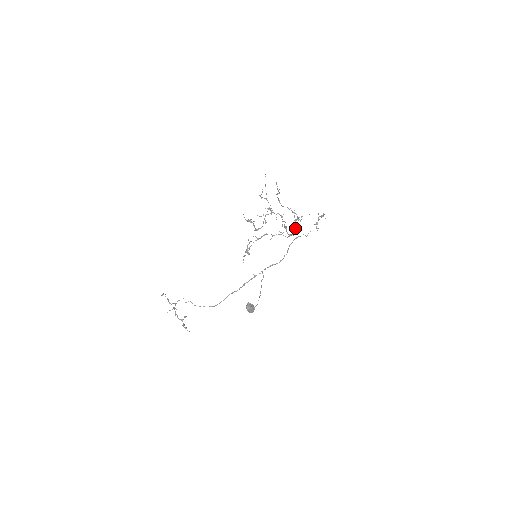
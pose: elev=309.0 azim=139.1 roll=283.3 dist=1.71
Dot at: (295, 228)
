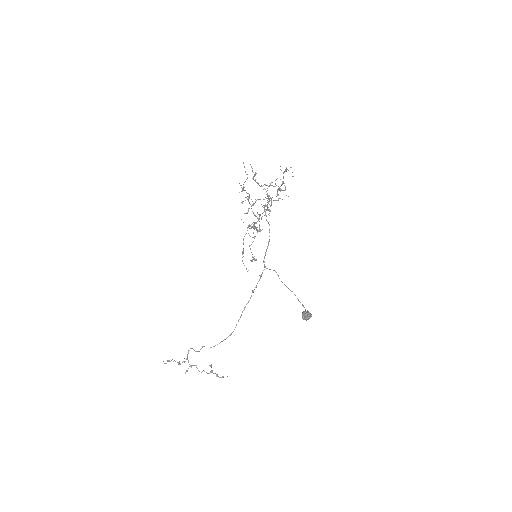
Dot at: (270, 200)
